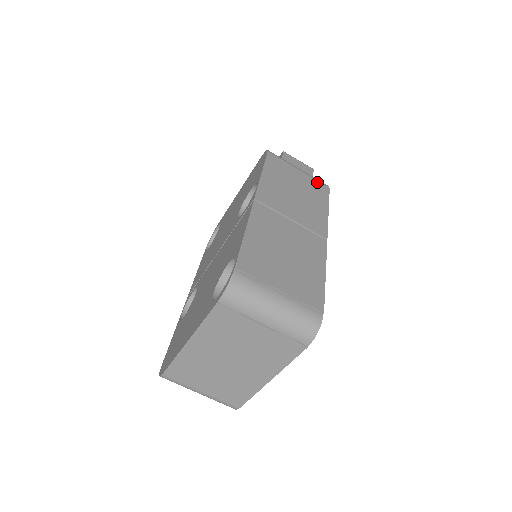
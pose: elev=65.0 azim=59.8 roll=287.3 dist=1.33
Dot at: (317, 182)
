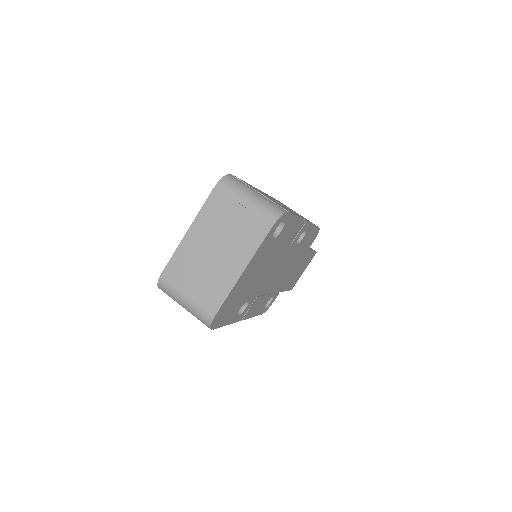
Dot at: occluded
